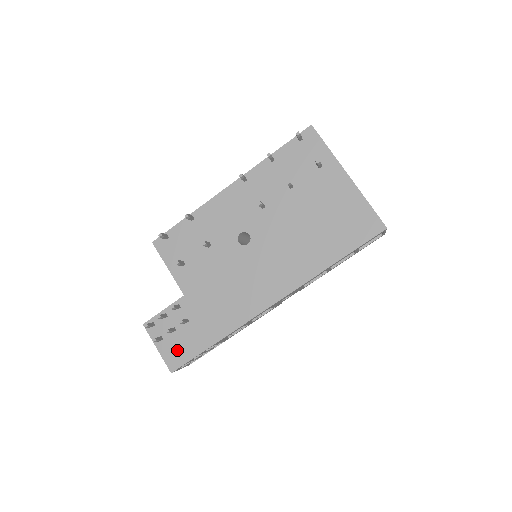
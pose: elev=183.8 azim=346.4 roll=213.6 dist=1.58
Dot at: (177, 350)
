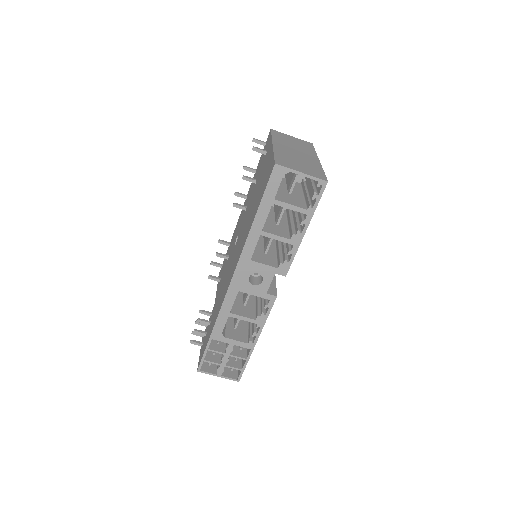
Dot at: occluded
